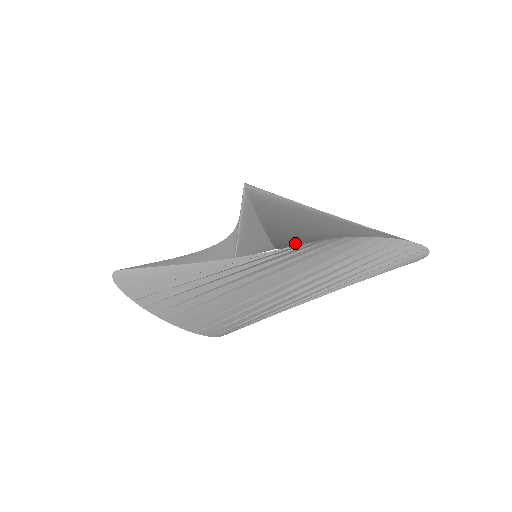
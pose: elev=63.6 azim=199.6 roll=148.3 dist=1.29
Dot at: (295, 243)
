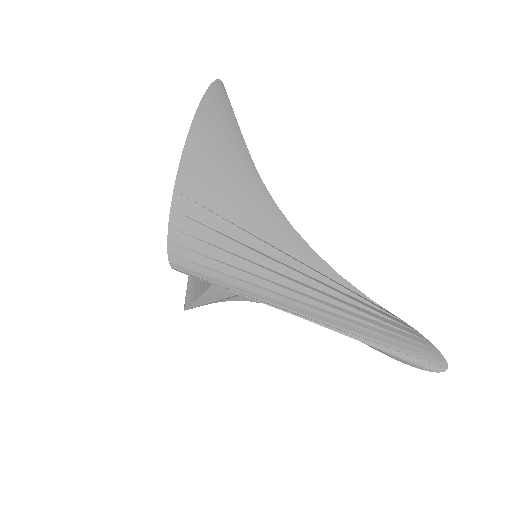
Dot at: occluded
